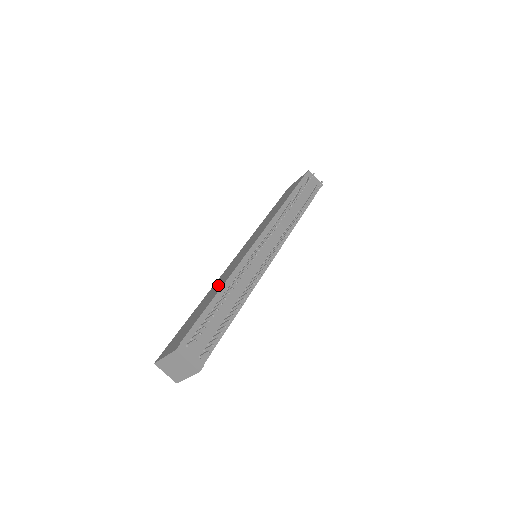
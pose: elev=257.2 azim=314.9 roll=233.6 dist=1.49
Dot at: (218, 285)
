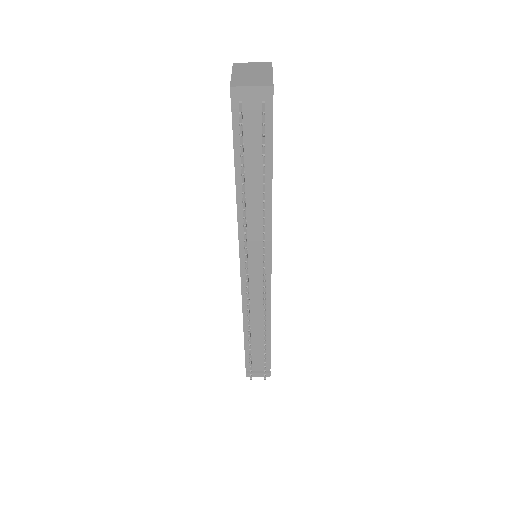
Dot at: occluded
